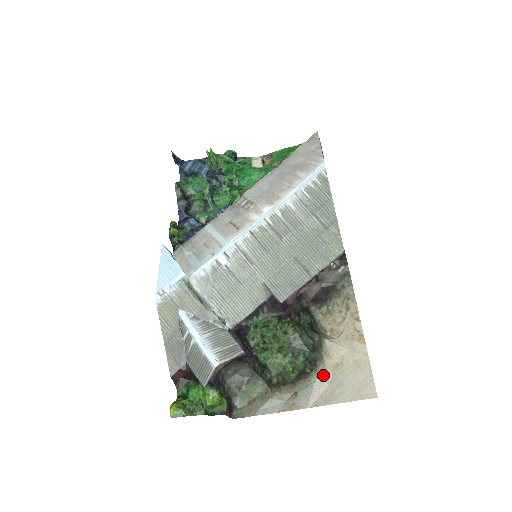
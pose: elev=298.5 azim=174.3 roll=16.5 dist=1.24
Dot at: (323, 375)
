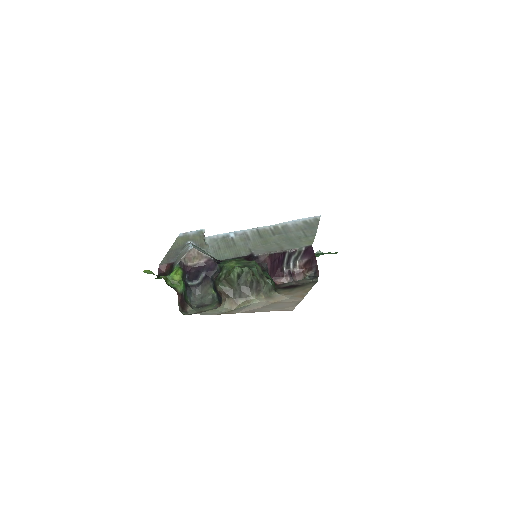
Dot at: (261, 302)
